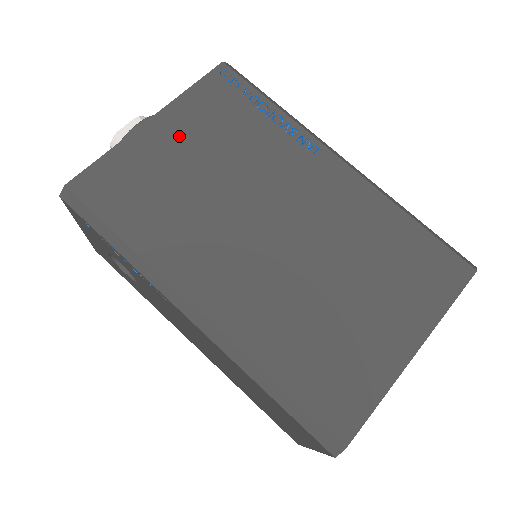
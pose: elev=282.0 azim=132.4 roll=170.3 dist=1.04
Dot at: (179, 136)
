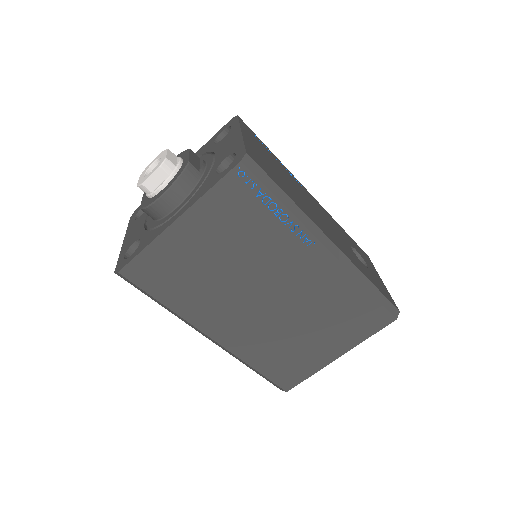
Dot at: (201, 234)
